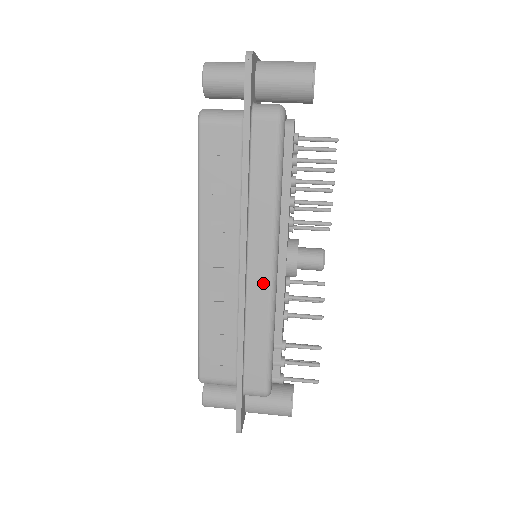
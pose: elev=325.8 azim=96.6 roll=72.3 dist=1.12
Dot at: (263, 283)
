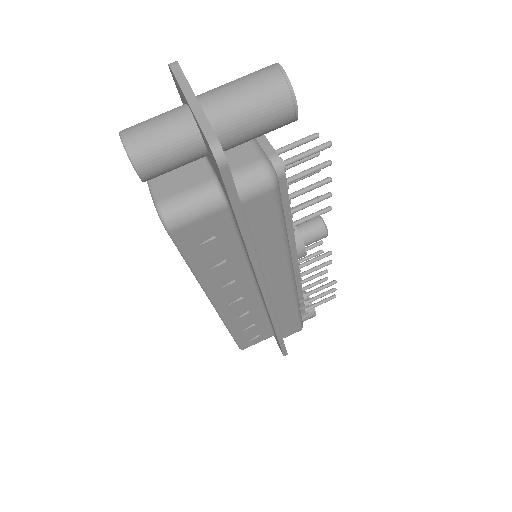
Dot at: (286, 291)
